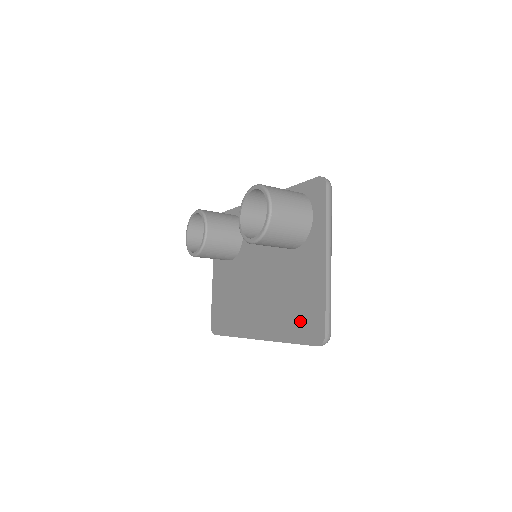
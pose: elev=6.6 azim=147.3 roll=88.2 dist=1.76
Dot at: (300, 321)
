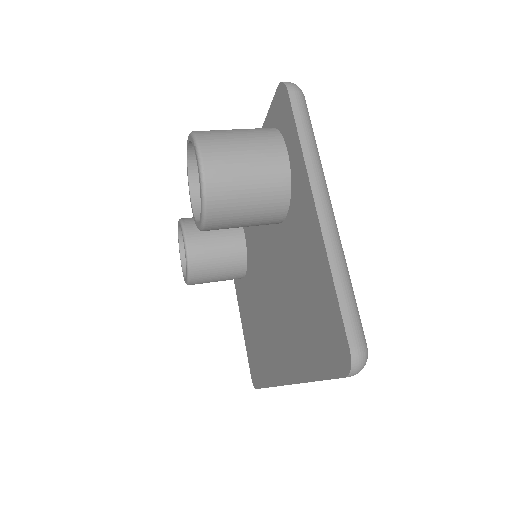
Dot at: (317, 337)
